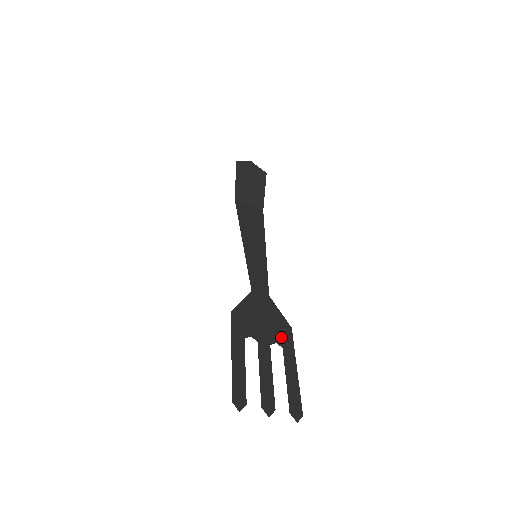
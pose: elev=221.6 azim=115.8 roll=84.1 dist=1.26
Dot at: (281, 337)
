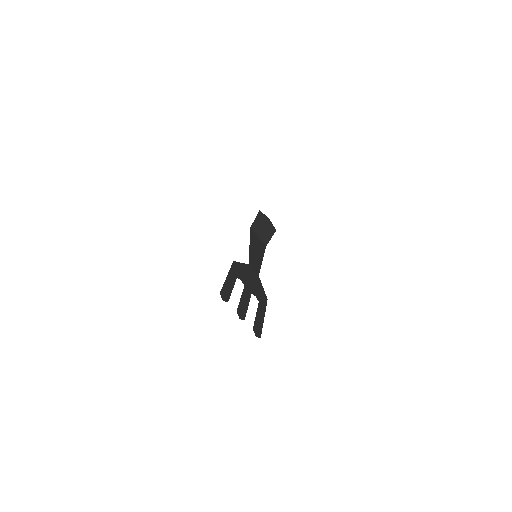
Dot at: (260, 297)
